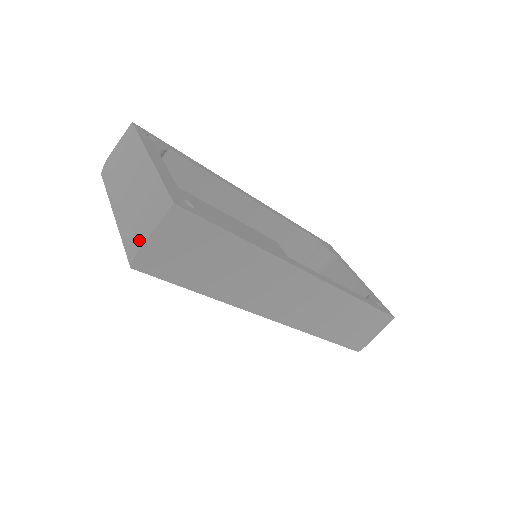
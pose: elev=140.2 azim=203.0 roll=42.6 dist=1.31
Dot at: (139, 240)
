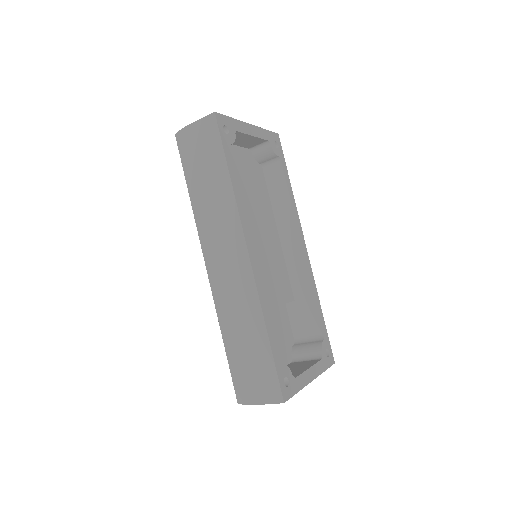
Dot at: occluded
